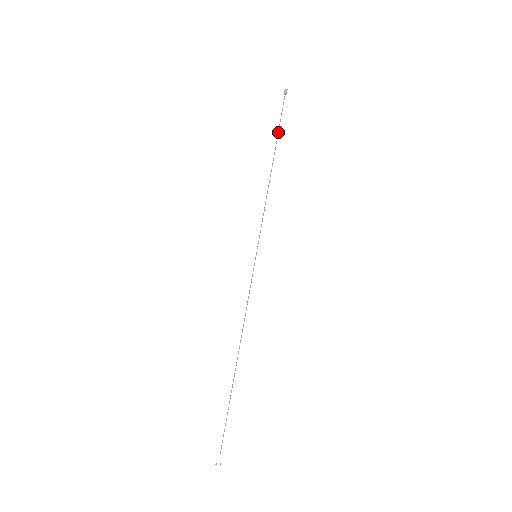
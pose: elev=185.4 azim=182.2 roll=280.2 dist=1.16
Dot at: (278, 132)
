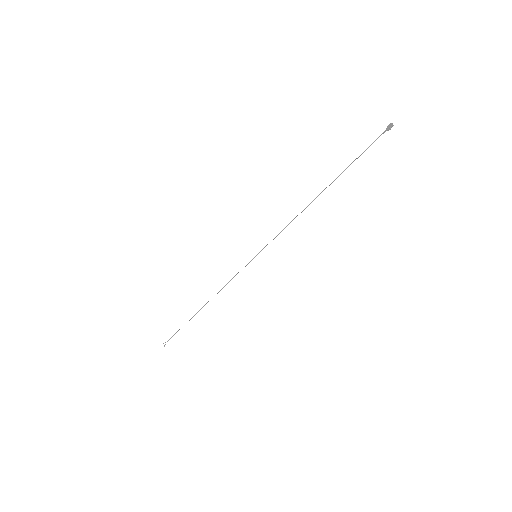
Dot at: (348, 166)
